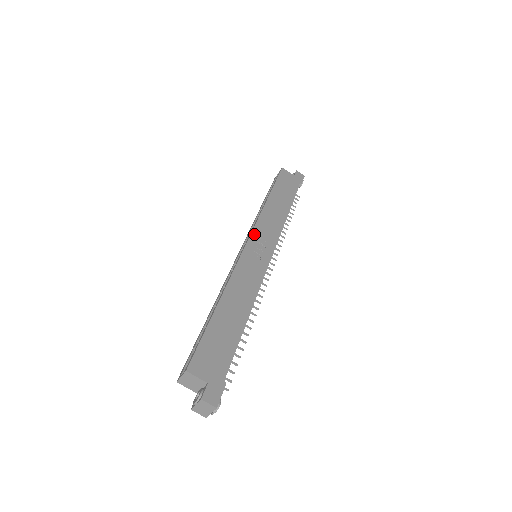
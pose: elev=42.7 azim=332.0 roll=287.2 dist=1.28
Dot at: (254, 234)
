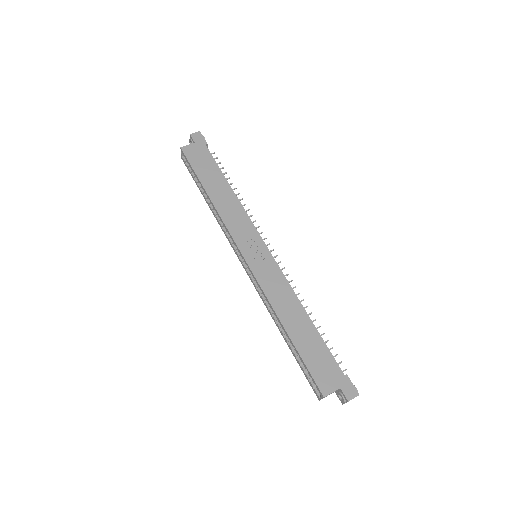
Dot at: (239, 245)
